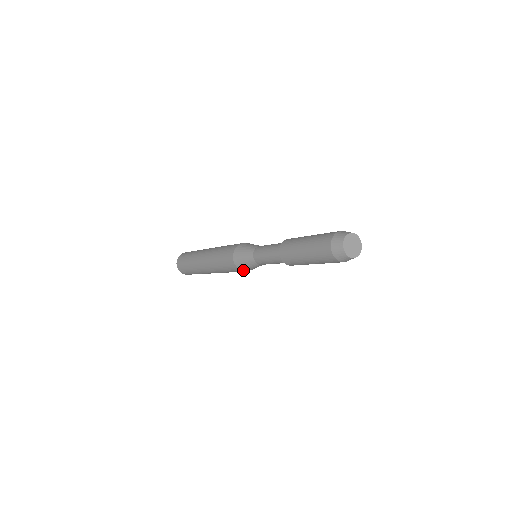
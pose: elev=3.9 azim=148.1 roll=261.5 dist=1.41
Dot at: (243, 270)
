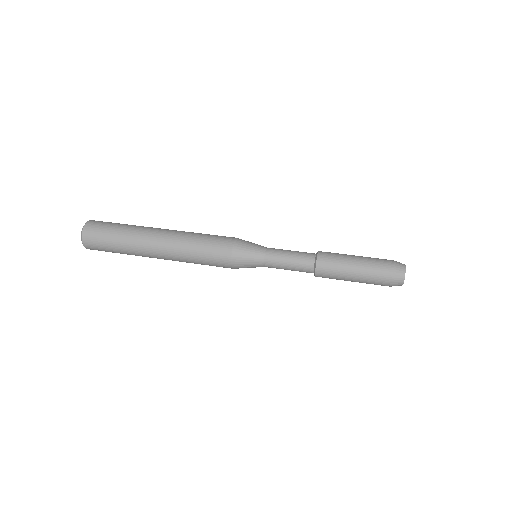
Dot at: (235, 268)
